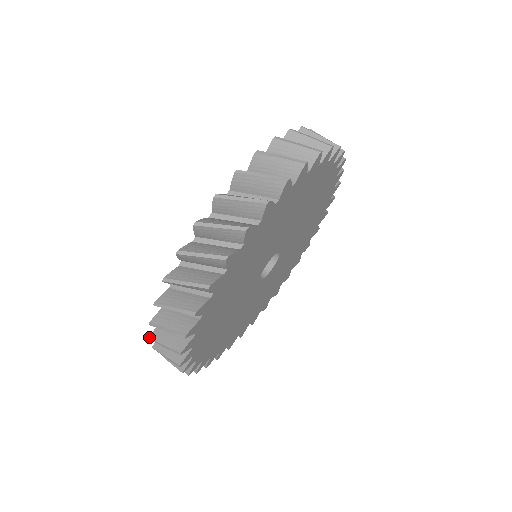
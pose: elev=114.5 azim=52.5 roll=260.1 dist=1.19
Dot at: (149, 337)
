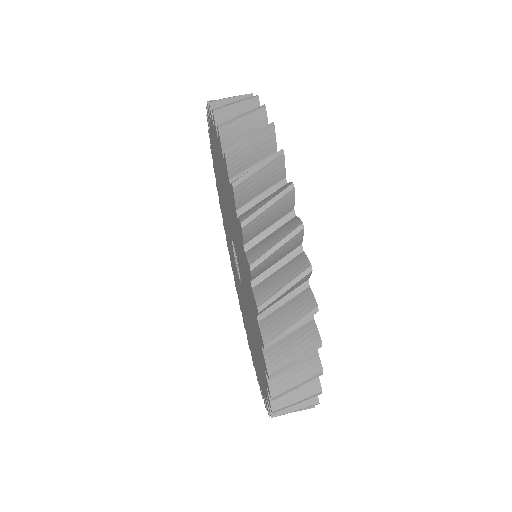
Dot at: occluded
